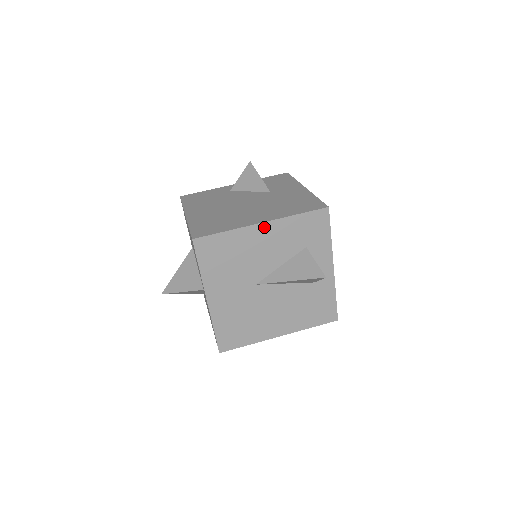
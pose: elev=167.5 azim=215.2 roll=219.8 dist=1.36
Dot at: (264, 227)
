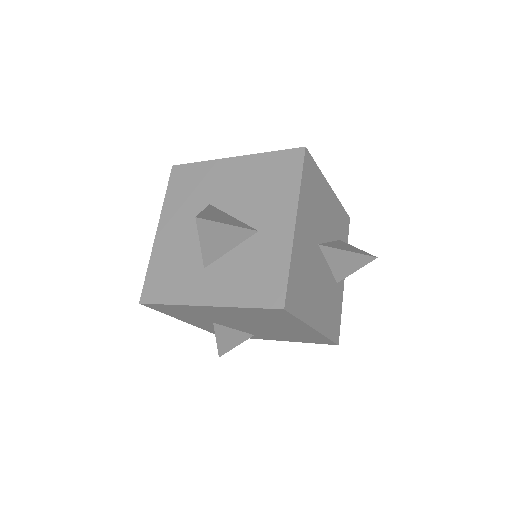
Dot at: (330, 192)
